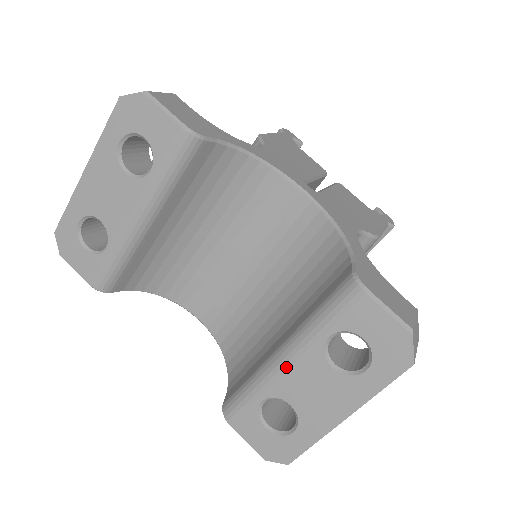
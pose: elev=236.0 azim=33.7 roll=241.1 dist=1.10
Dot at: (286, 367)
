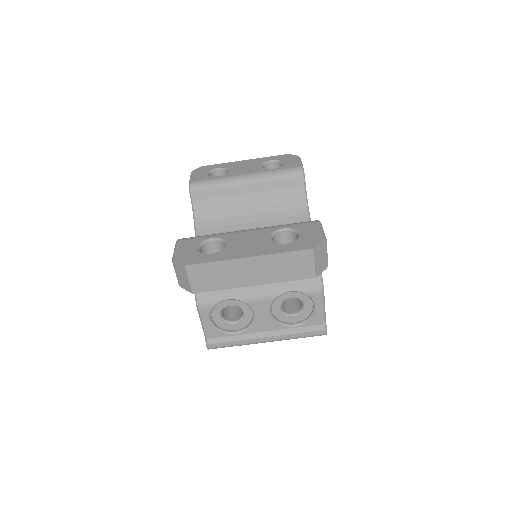
Dot at: (246, 231)
